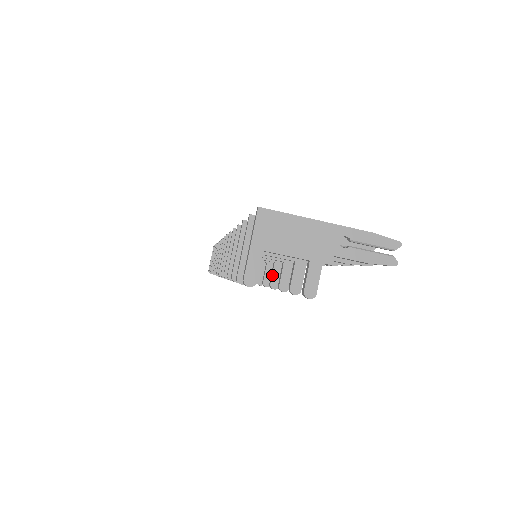
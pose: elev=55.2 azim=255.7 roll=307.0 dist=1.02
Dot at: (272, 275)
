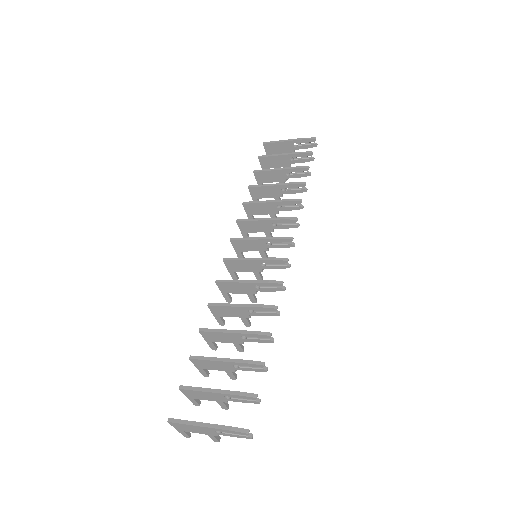
Dot at: (236, 348)
